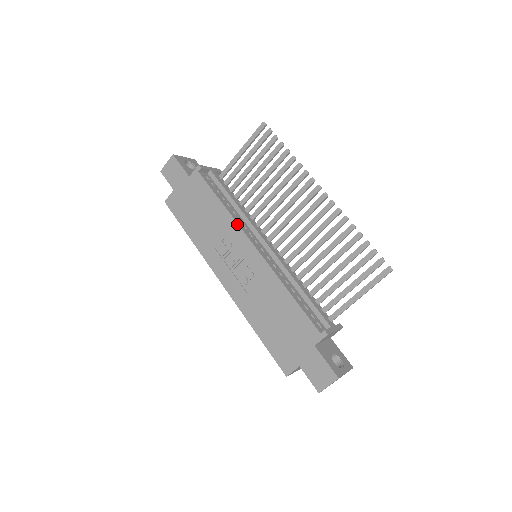
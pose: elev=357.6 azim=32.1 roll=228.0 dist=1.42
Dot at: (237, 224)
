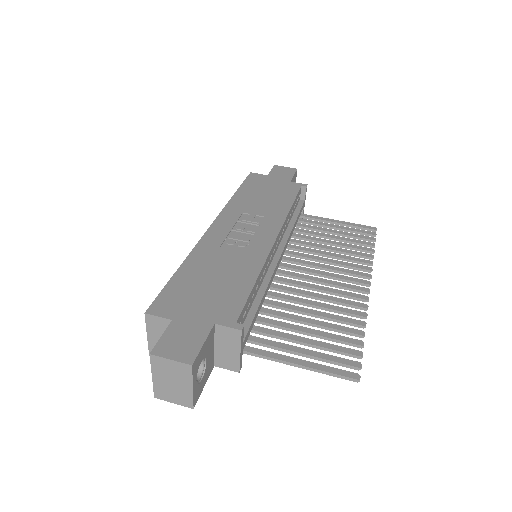
Dot at: (284, 220)
